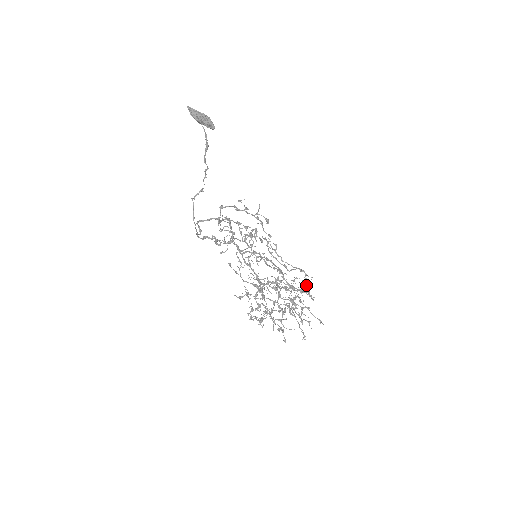
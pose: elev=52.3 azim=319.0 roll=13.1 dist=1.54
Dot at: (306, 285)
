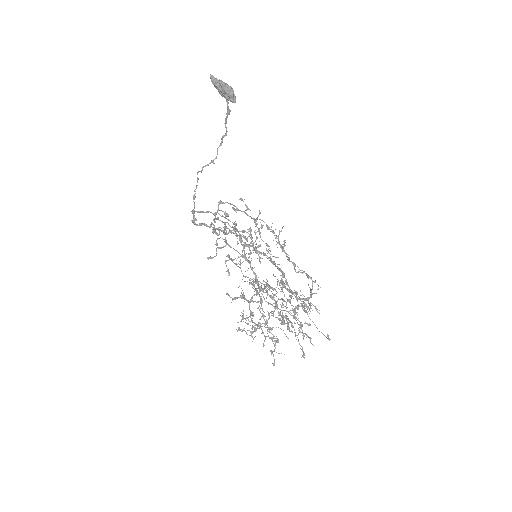
Dot at: (311, 295)
